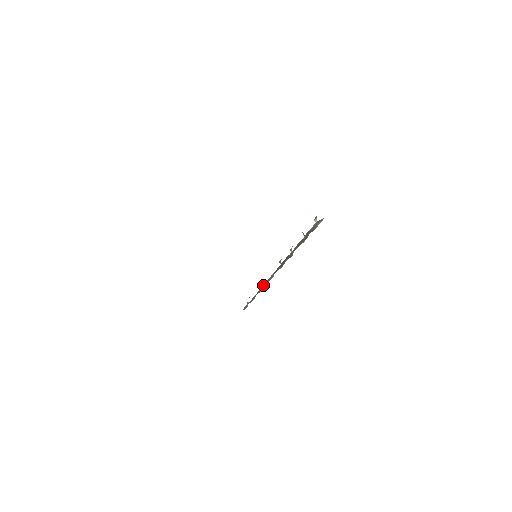
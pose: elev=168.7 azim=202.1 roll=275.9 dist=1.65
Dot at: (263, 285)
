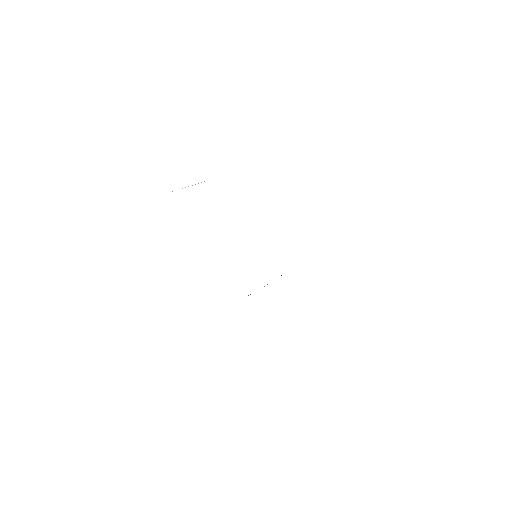
Dot at: occluded
